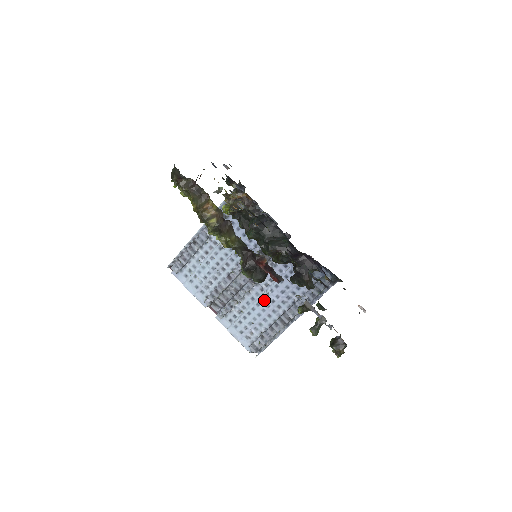
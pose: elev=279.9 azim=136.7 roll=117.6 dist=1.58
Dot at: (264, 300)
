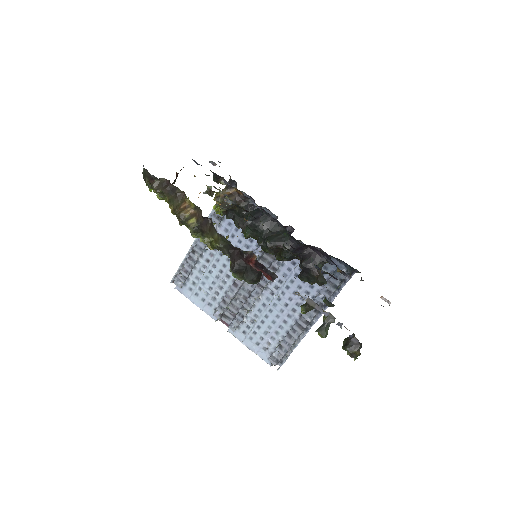
Dot at: (276, 305)
